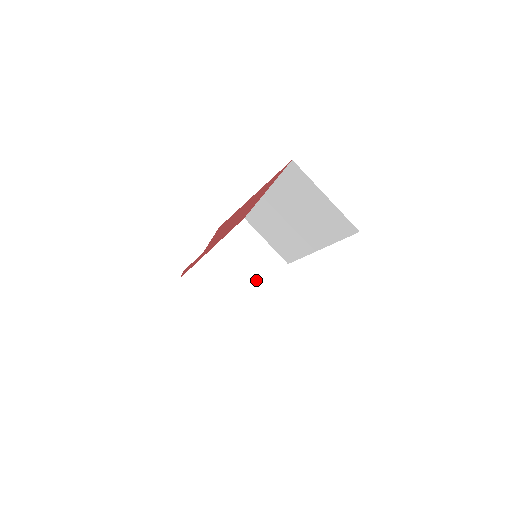
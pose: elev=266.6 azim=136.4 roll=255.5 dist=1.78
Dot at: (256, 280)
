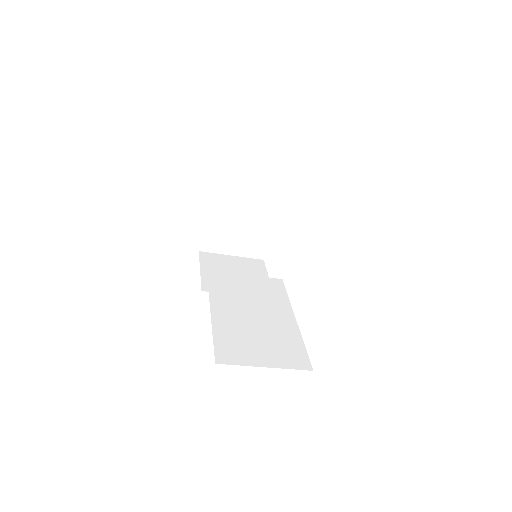
Dot at: (266, 211)
